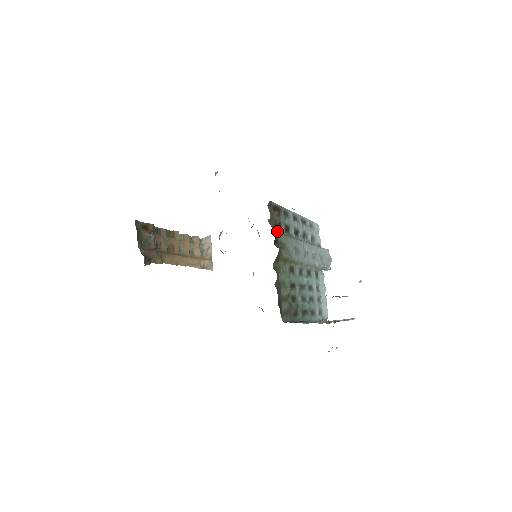
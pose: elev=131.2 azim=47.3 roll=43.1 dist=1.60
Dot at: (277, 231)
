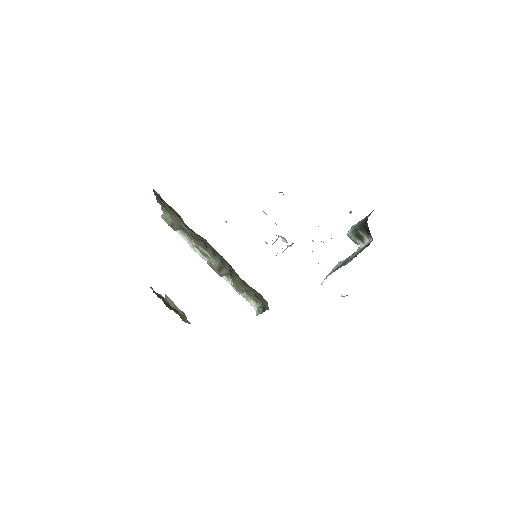
Dot at: occluded
